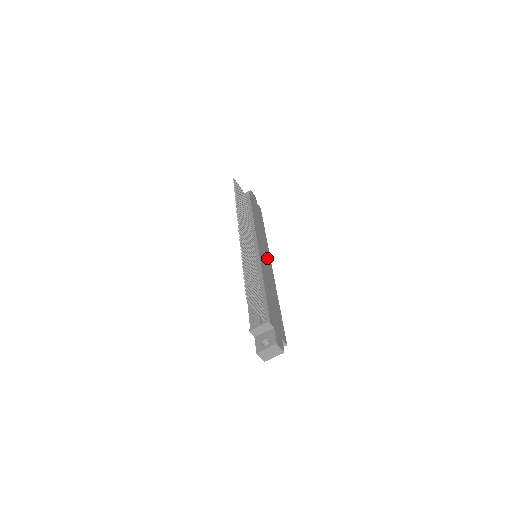
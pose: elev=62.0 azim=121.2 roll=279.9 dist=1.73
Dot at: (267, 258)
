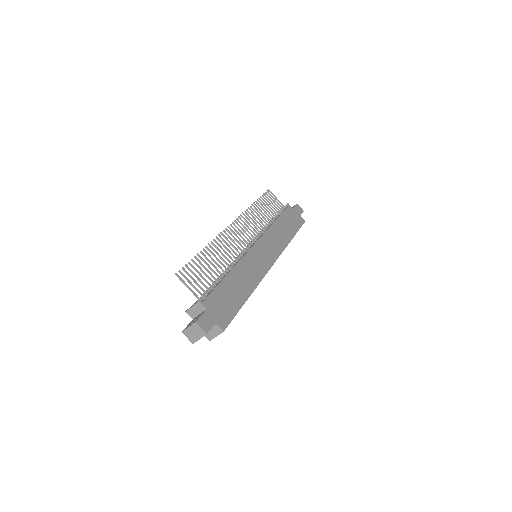
Dot at: (267, 258)
